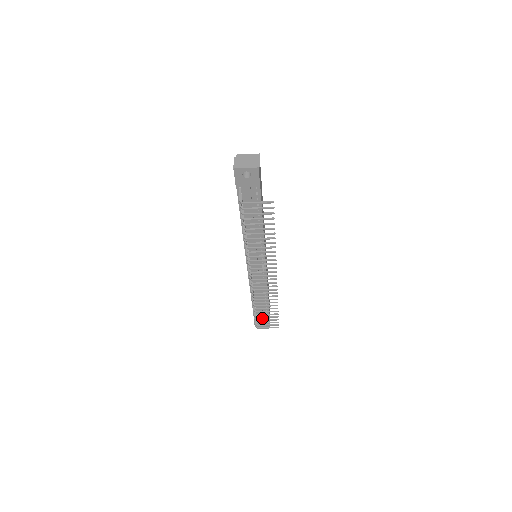
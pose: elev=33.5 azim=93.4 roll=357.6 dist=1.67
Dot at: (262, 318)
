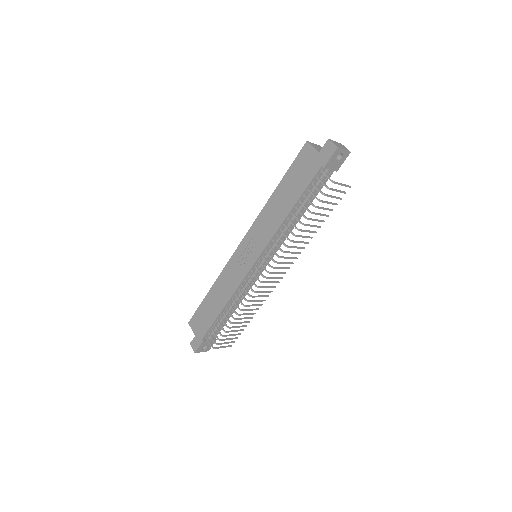
Dot at: (211, 339)
